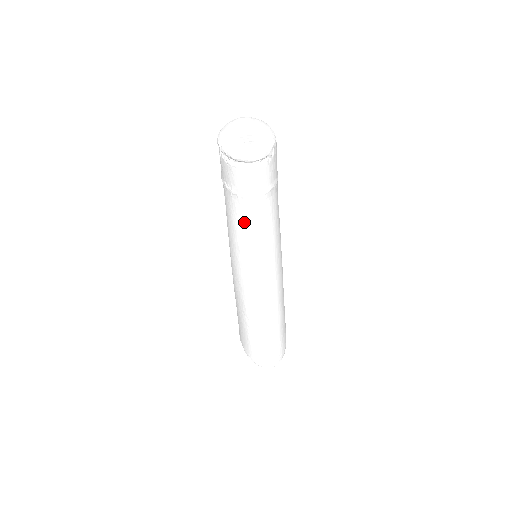
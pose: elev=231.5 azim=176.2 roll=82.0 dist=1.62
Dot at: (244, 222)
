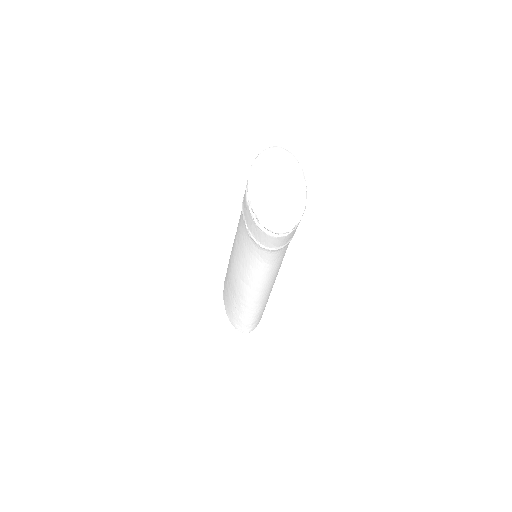
Dot at: (255, 258)
